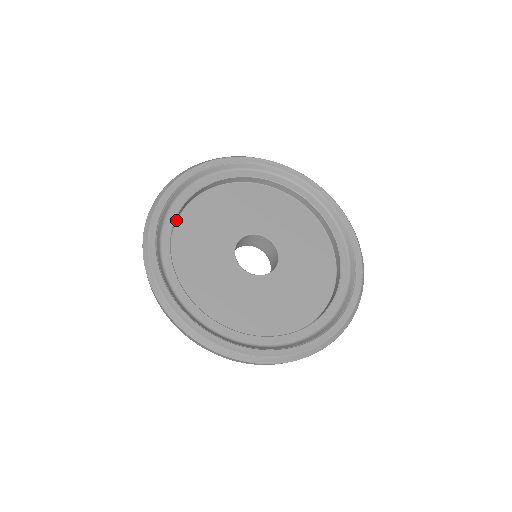
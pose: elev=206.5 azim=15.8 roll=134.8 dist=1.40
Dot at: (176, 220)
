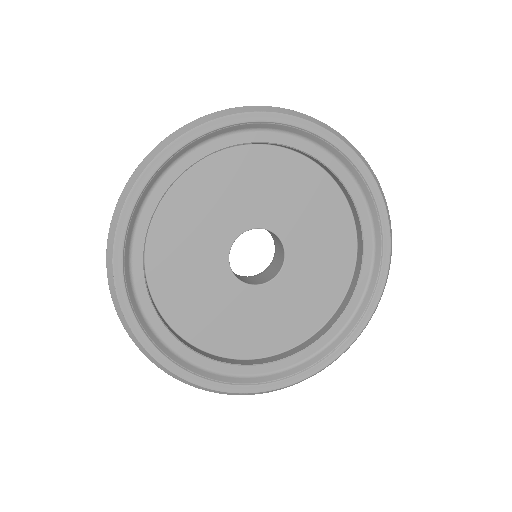
Dot at: (150, 296)
